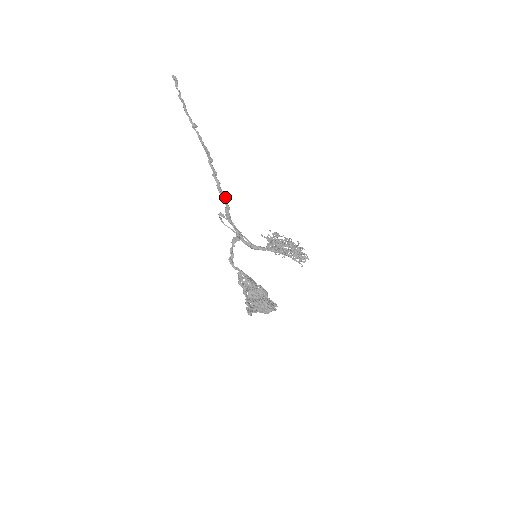
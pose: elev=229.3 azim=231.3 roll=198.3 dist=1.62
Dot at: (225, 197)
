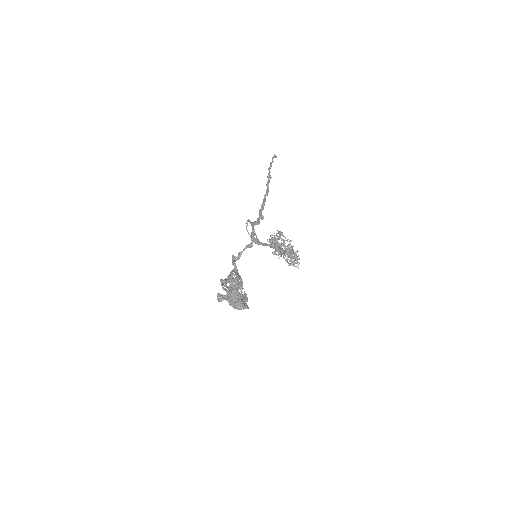
Dot at: (261, 216)
